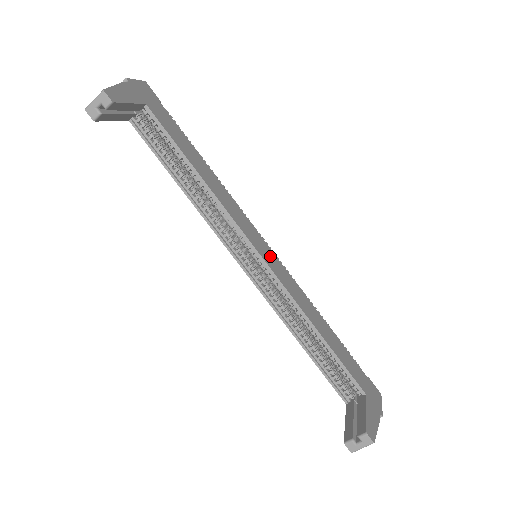
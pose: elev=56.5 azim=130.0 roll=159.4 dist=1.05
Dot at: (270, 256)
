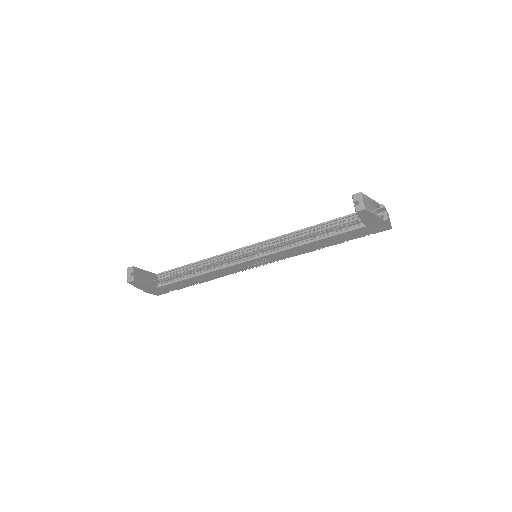
Dot at: occluded
